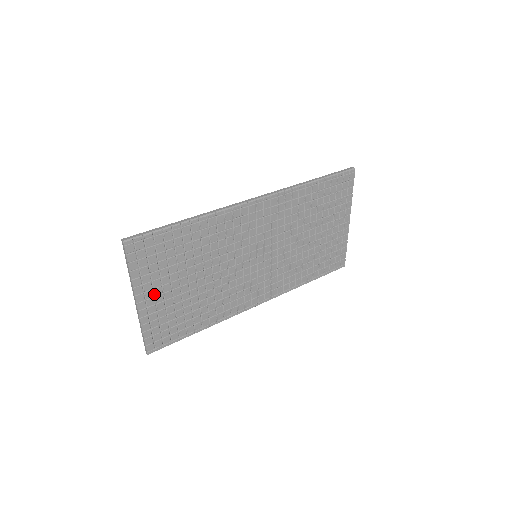
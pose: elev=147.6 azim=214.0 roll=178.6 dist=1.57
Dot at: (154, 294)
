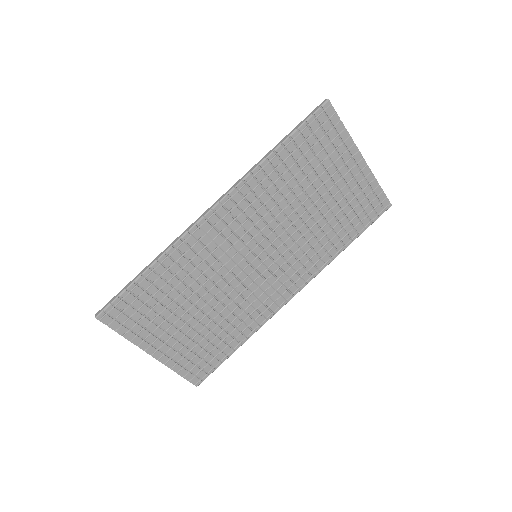
Dot at: (163, 341)
